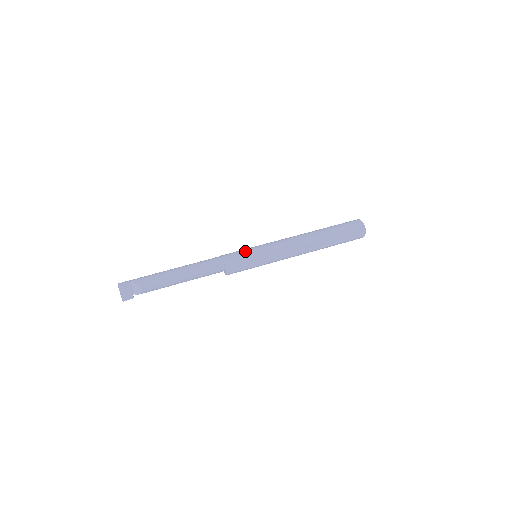
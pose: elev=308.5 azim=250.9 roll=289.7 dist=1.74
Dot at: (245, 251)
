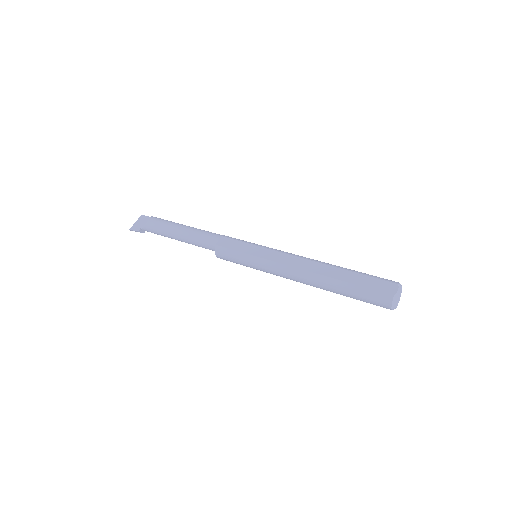
Dot at: occluded
